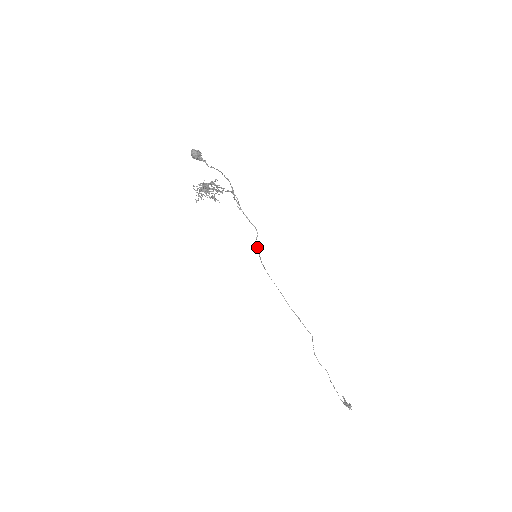
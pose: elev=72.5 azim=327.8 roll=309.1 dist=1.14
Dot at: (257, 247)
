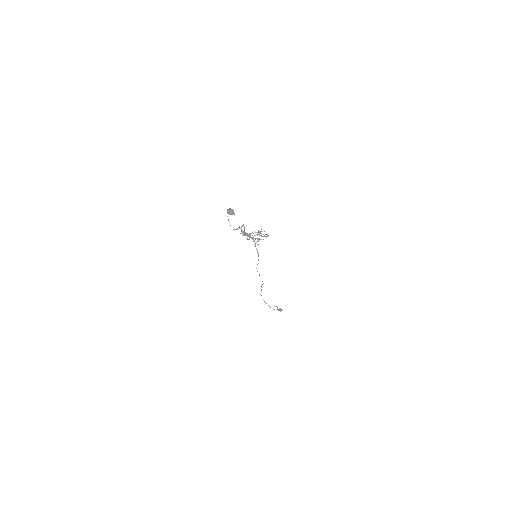
Dot at: (257, 251)
